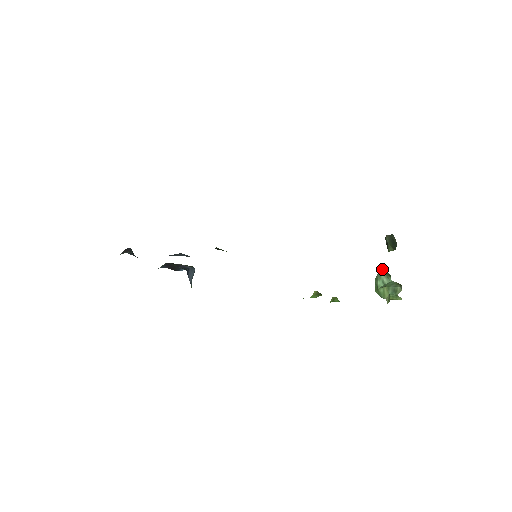
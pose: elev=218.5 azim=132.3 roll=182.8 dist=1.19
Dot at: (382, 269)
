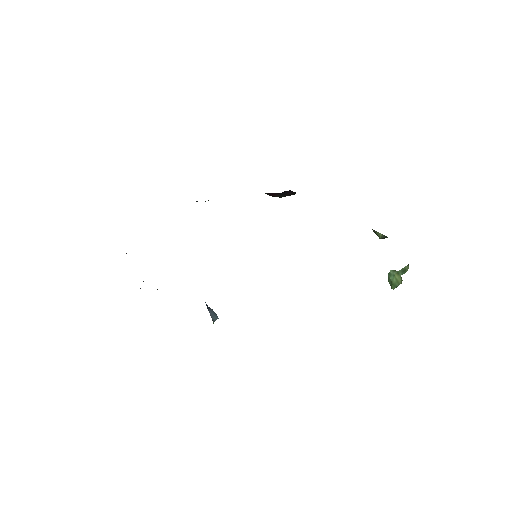
Dot at: (390, 270)
